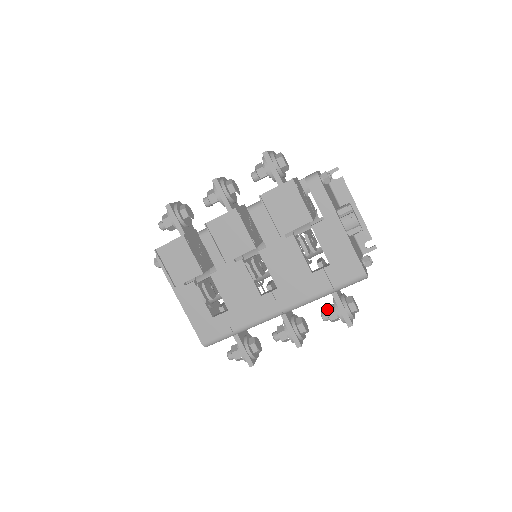
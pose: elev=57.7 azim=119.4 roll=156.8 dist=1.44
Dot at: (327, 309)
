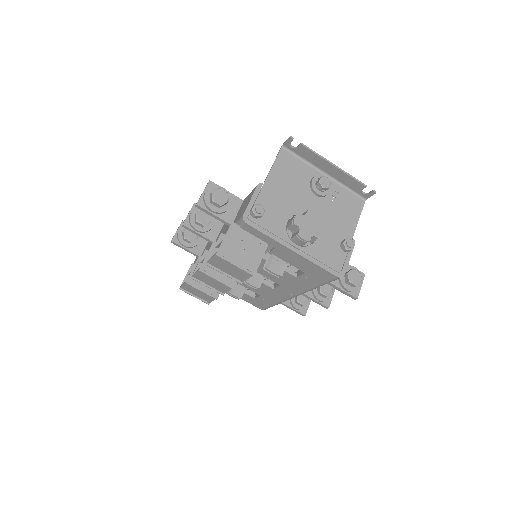
Dot at: occluded
